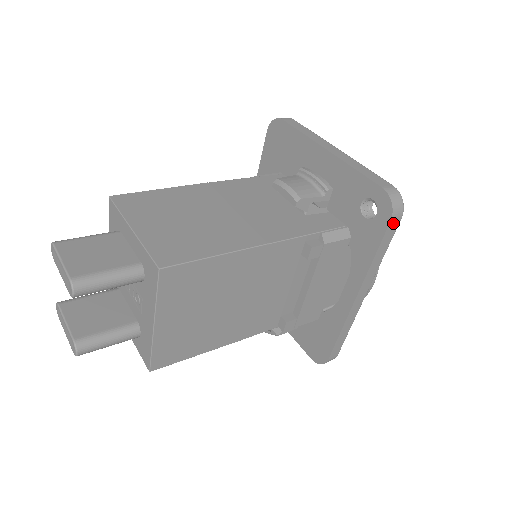
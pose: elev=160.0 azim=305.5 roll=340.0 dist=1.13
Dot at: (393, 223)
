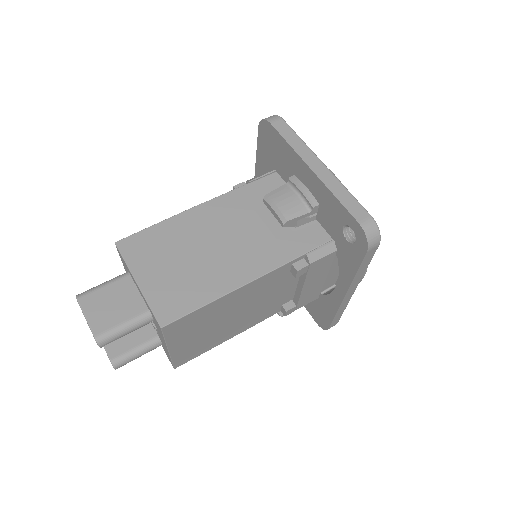
Dot at: (370, 251)
